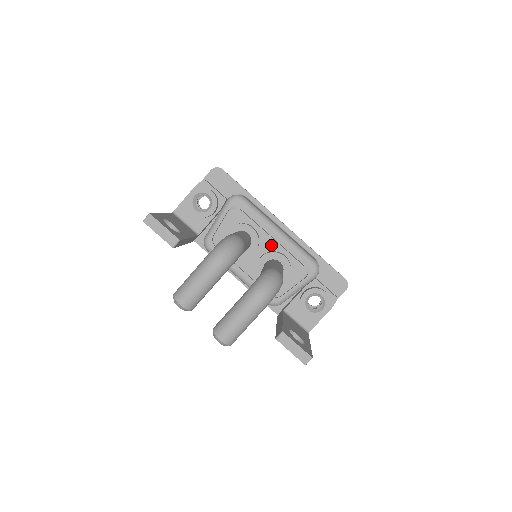
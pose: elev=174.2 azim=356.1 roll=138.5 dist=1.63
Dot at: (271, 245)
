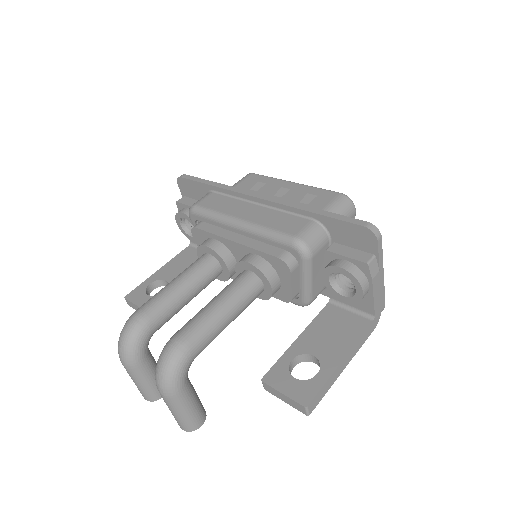
Dot at: (239, 249)
